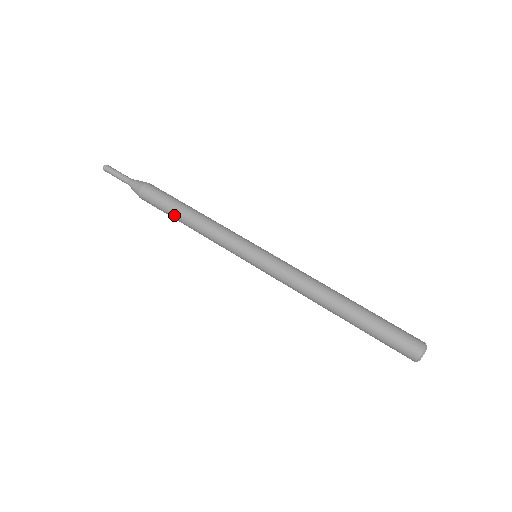
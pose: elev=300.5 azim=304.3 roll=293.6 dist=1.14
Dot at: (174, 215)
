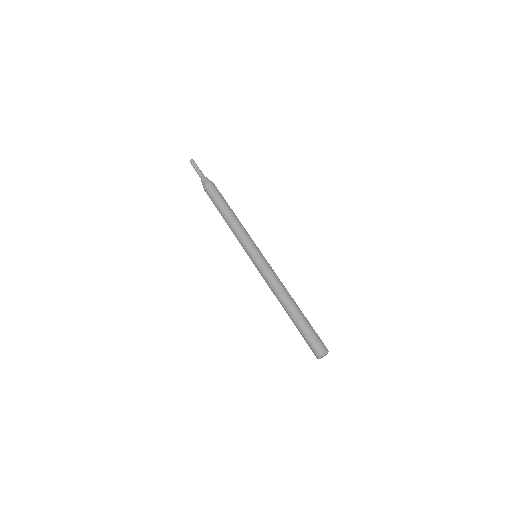
Dot at: (223, 206)
